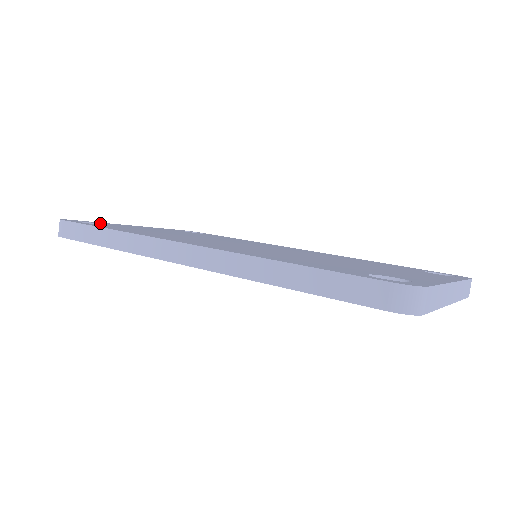
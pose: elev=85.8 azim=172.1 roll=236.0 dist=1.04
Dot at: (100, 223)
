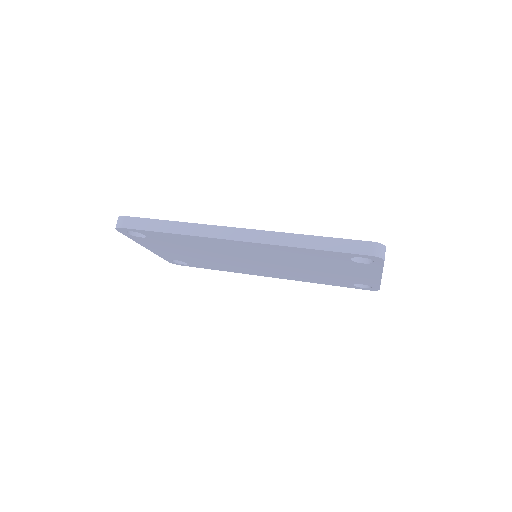
Dot at: occluded
